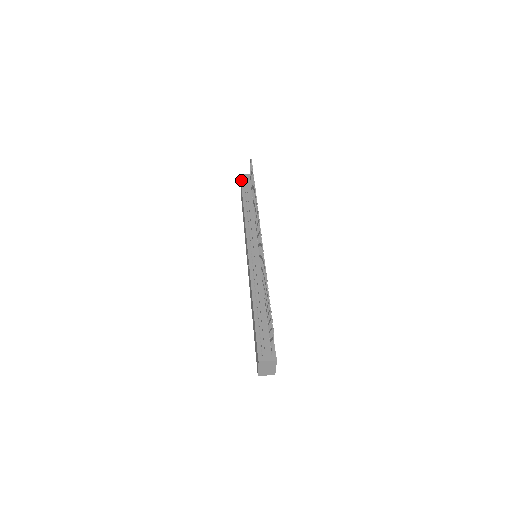
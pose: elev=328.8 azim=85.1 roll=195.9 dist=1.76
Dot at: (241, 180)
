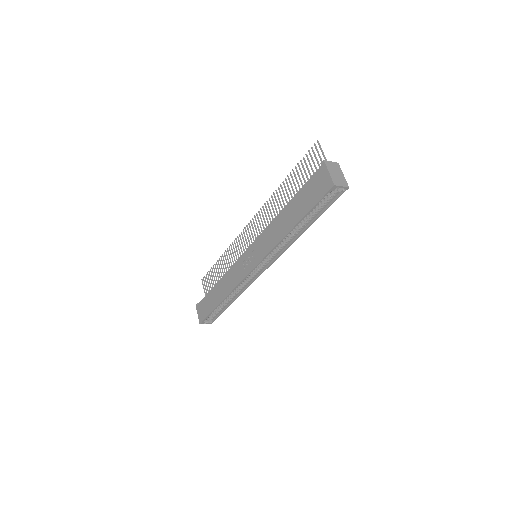
Dot at: (199, 303)
